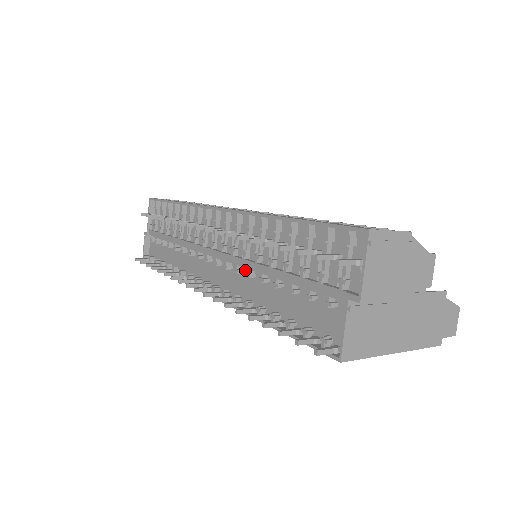
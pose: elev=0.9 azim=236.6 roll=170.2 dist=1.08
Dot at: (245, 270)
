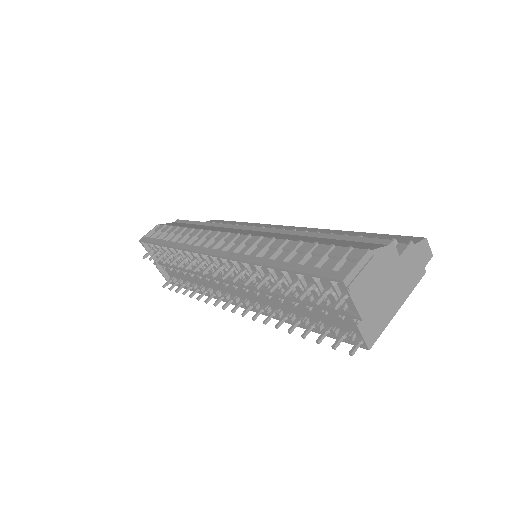
Dot at: occluded
